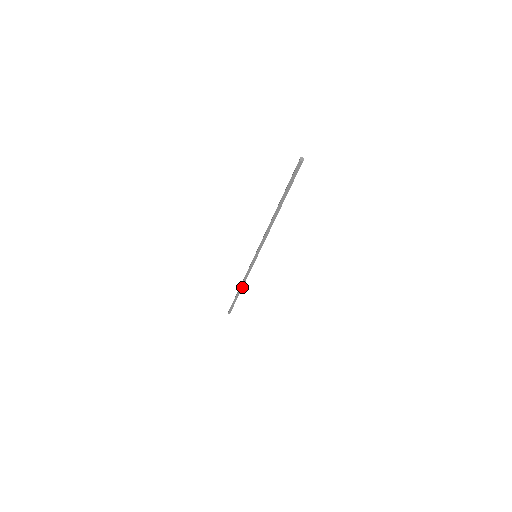
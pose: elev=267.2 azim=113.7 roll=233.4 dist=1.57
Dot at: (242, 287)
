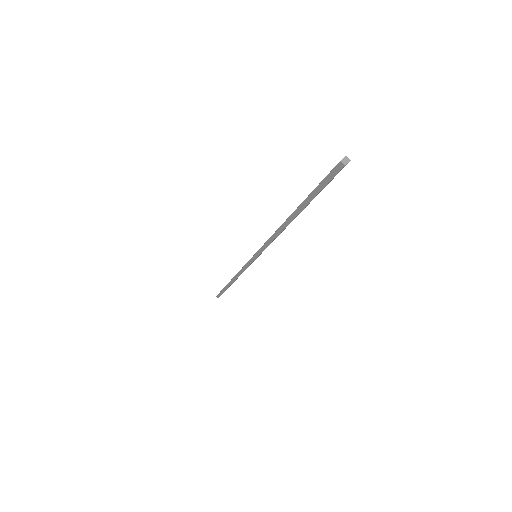
Dot at: (234, 280)
